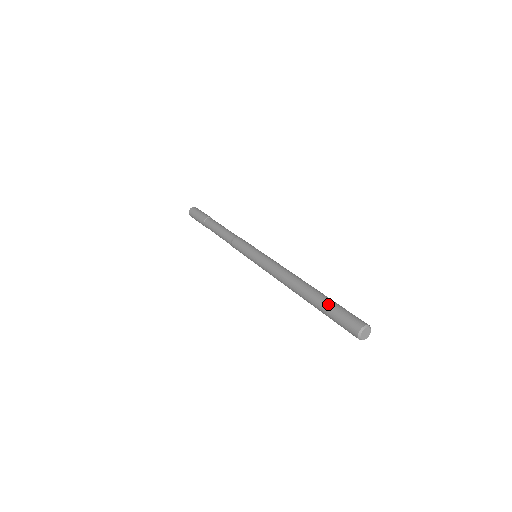
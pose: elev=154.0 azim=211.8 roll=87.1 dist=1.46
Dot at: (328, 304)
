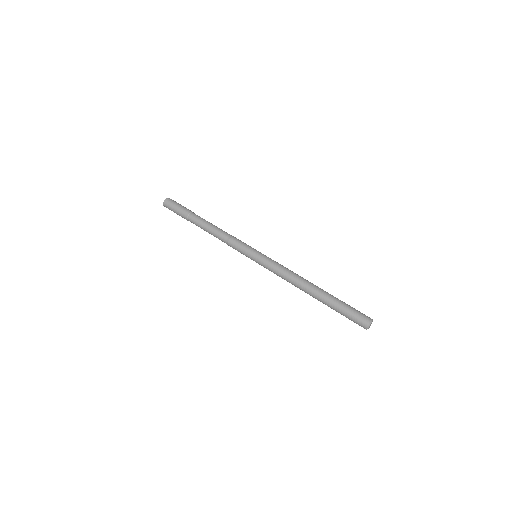
Dot at: (336, 308)
